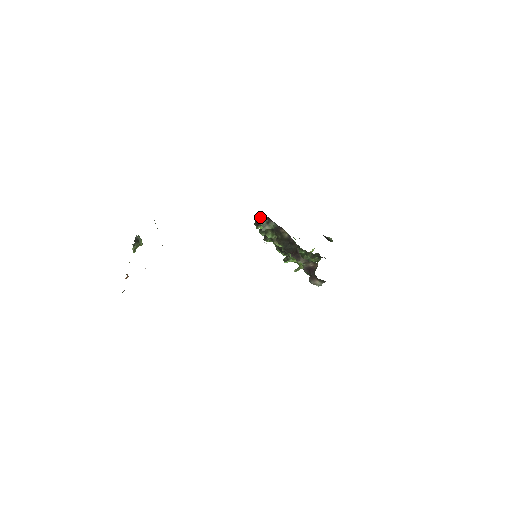
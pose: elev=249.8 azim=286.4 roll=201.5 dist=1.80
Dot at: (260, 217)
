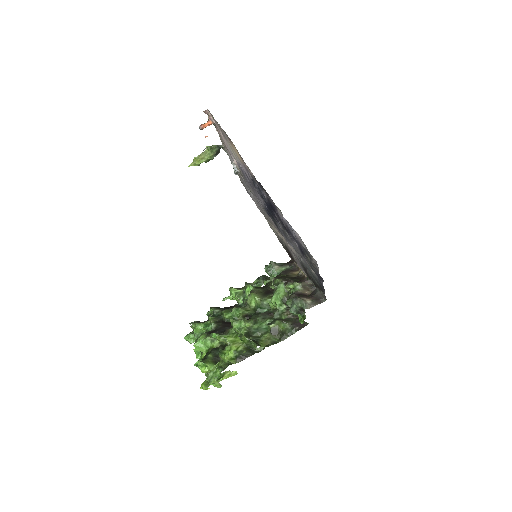
Dot at: occluded
